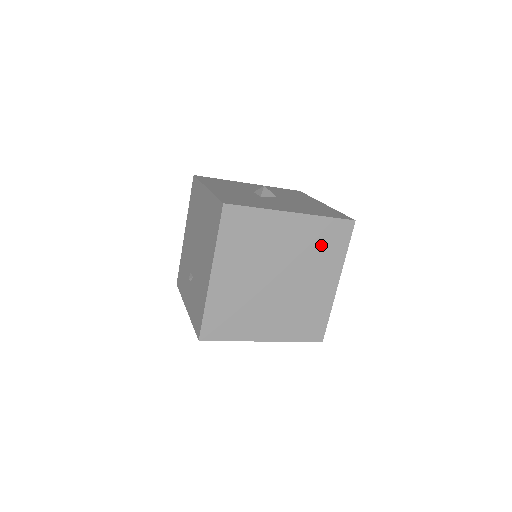
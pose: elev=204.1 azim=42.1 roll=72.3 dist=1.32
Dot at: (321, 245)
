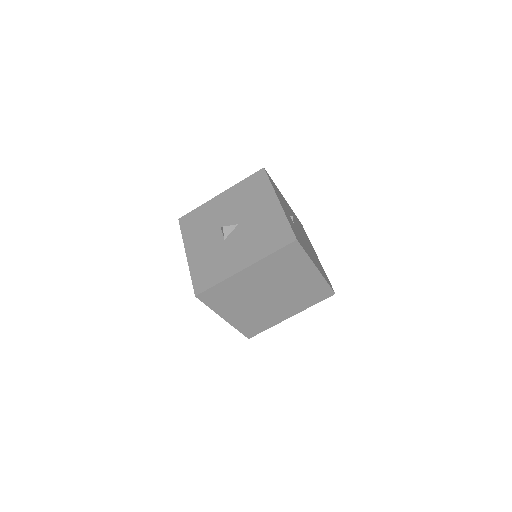
Dot at: (283, 265)
